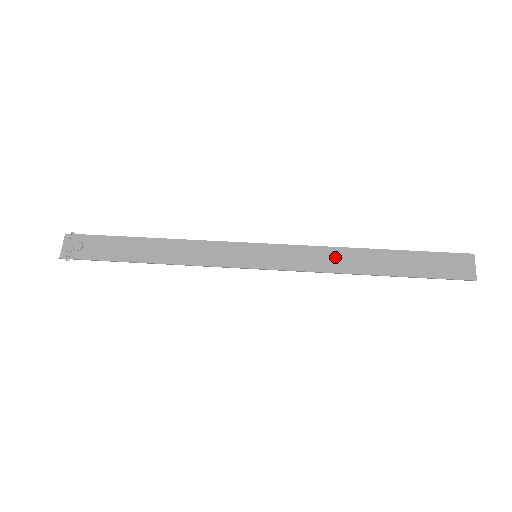
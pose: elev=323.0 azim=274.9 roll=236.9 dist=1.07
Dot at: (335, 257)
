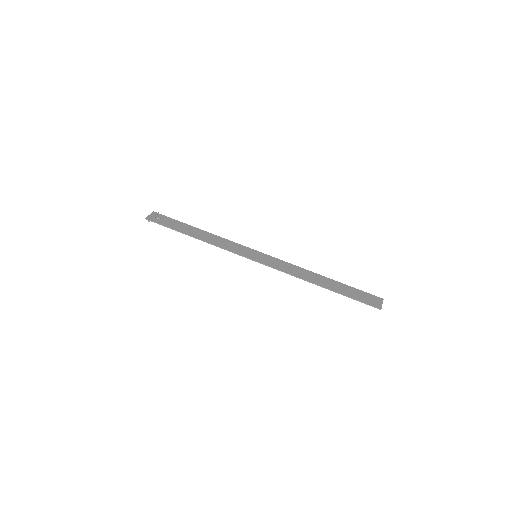
Dot at: (301, 272)
